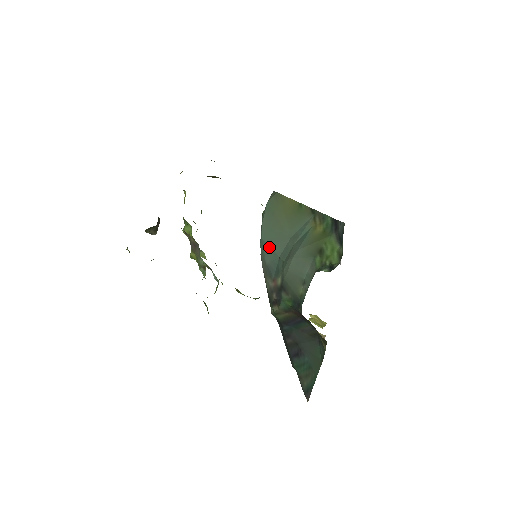
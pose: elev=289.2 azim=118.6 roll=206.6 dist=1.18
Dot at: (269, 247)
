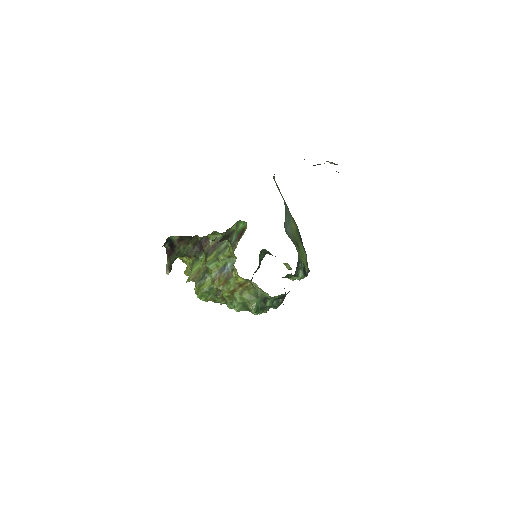
Dot at: occluded
